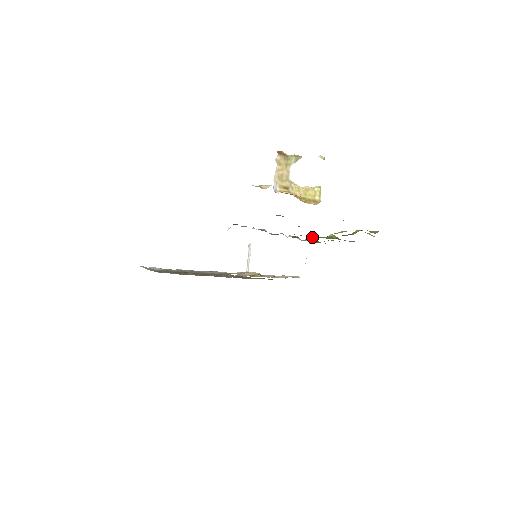
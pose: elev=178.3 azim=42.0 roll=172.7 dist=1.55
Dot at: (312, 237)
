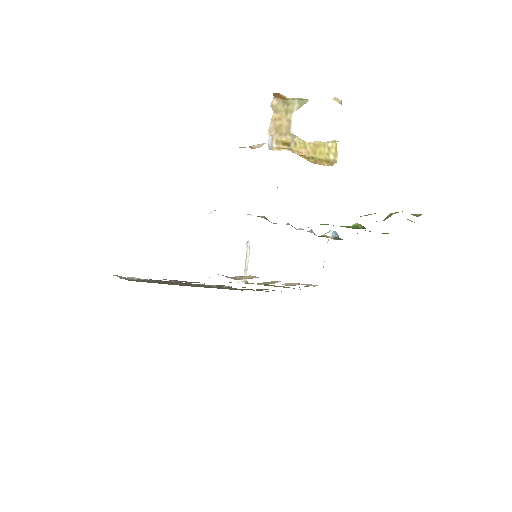
Dot at: (331, 233)
